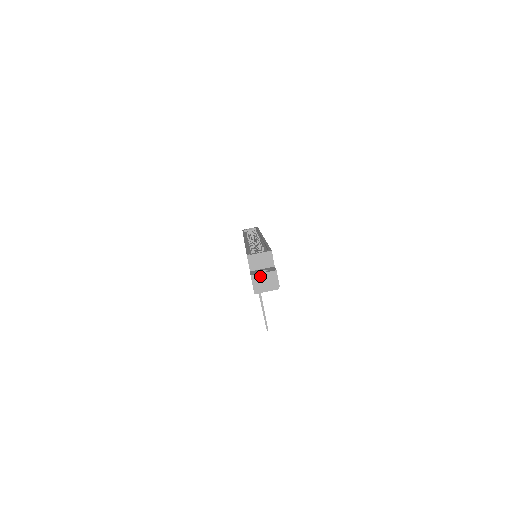
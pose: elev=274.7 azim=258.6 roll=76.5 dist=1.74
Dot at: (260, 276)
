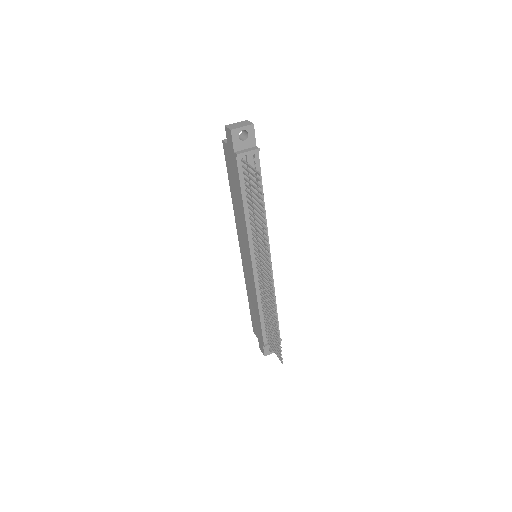
Dot at: (233, 124)
